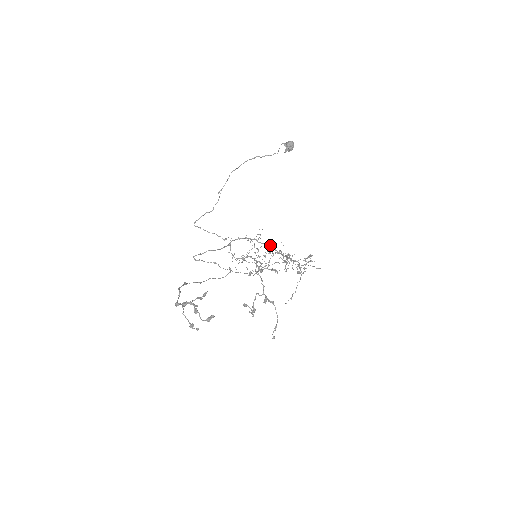
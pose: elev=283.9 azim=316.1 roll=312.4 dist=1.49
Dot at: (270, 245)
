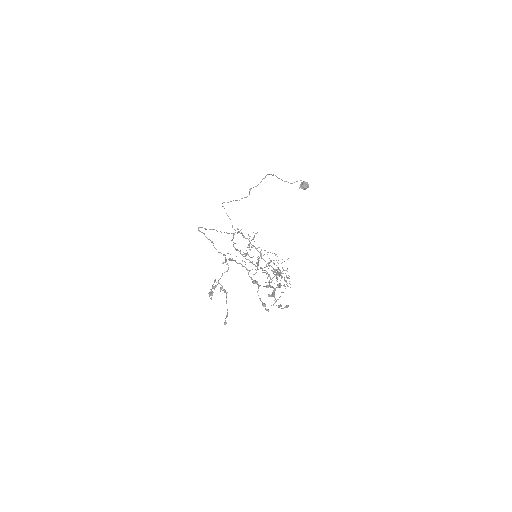
Dot at: occluded
